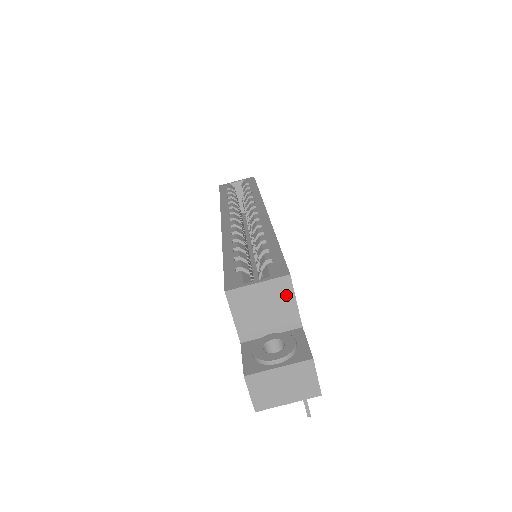
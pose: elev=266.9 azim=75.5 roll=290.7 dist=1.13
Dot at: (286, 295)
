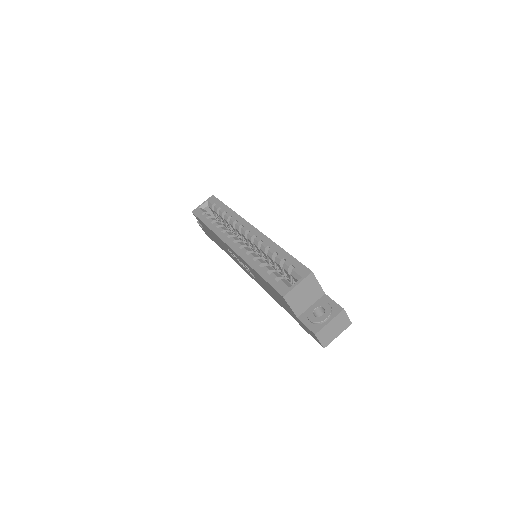
Dot at: (313, 283)
